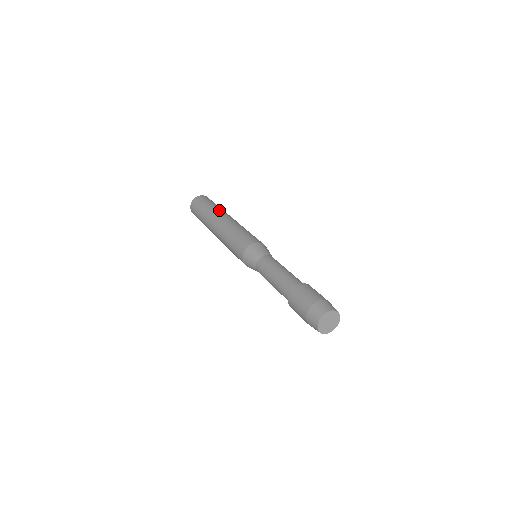
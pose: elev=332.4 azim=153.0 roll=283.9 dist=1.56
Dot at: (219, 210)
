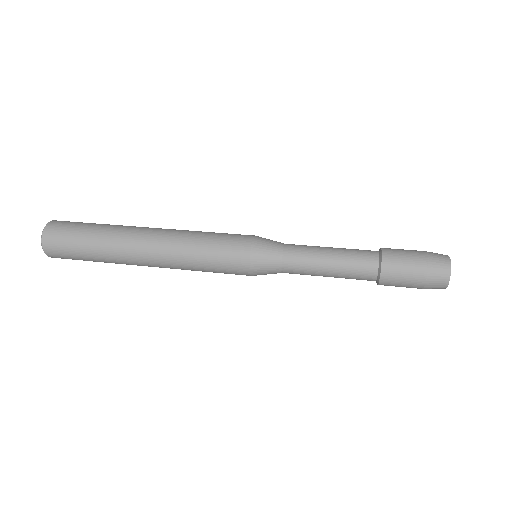
Dot at: occluded
